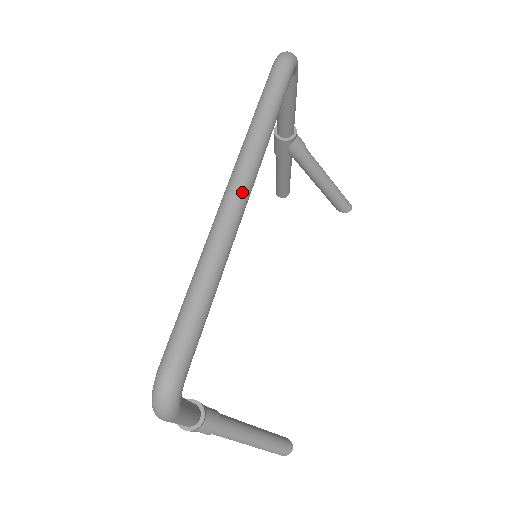
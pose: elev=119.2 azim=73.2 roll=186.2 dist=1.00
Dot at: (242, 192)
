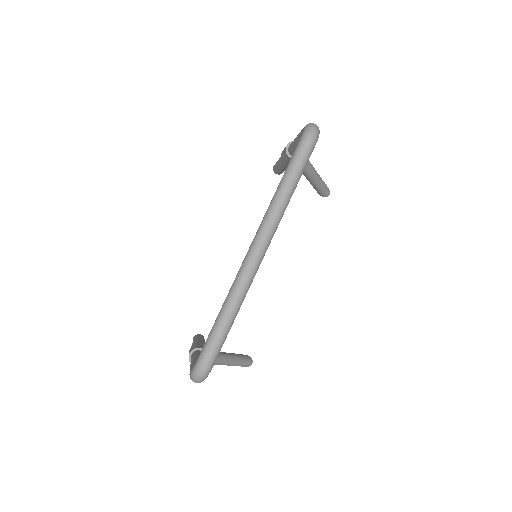
Dot at: (263, 251)
